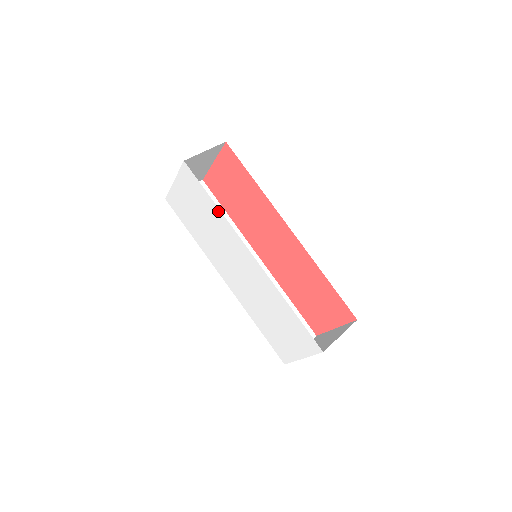
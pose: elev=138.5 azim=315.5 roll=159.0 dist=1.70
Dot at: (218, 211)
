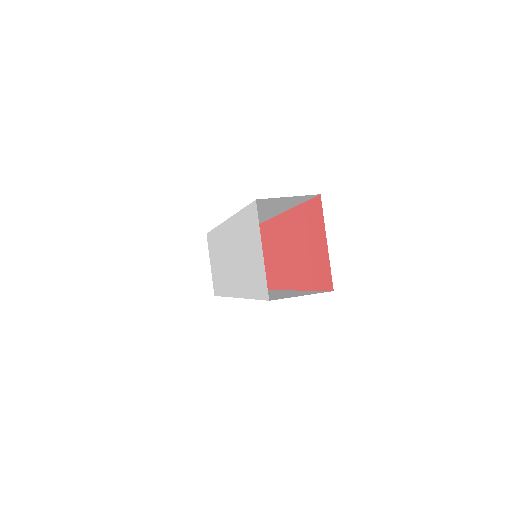
Dot at: (216, 231)
